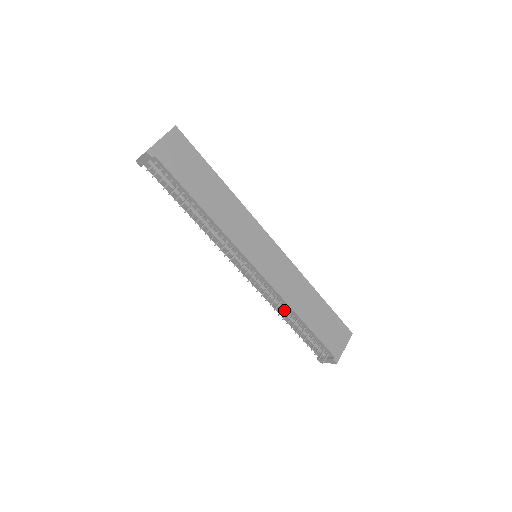
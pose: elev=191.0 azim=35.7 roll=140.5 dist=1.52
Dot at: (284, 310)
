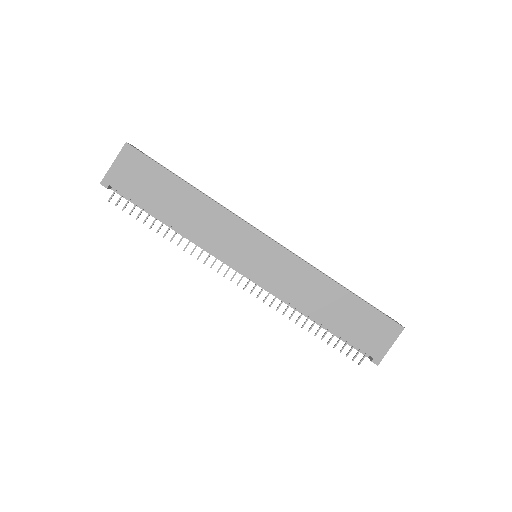
Dot at: occluded
